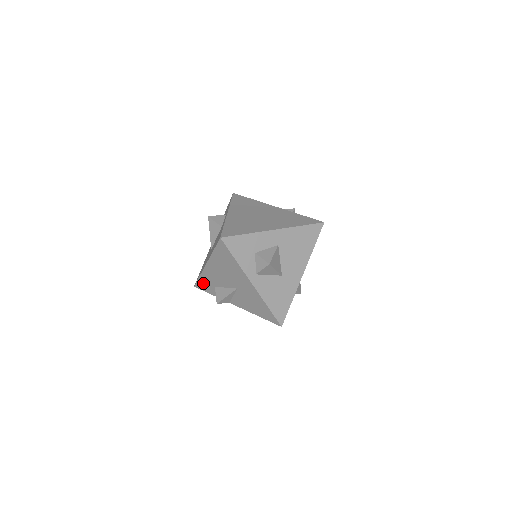
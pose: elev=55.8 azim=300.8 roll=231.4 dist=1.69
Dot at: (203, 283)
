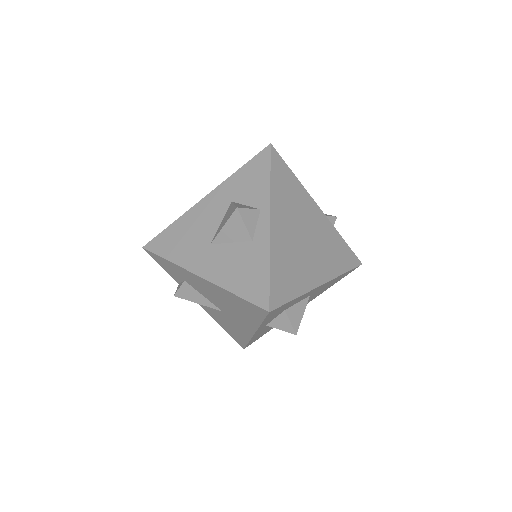
Dot at: (166, 263)
